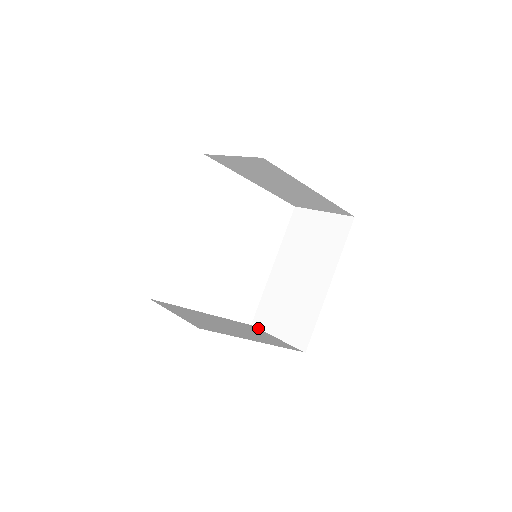
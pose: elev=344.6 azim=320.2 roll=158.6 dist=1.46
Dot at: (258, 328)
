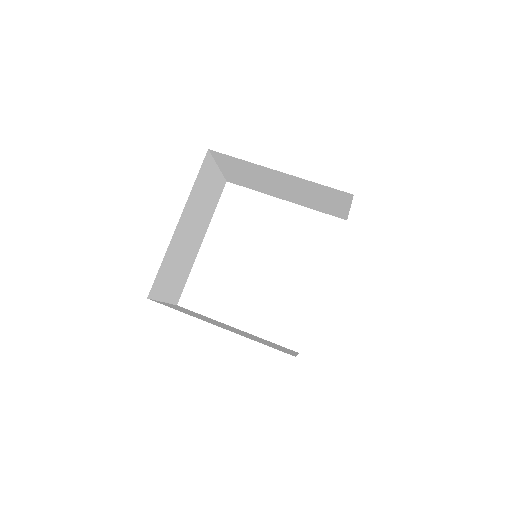
Dot at: occluded
